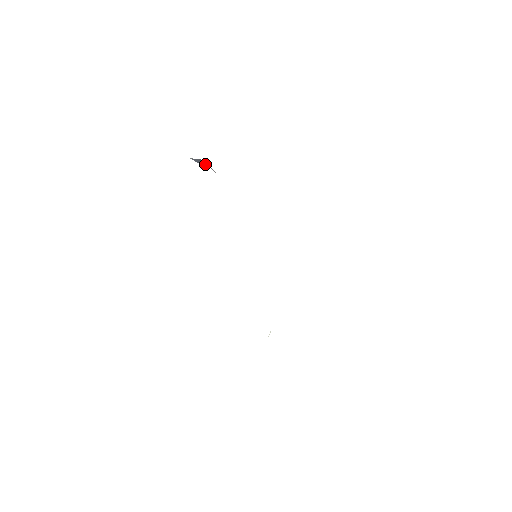
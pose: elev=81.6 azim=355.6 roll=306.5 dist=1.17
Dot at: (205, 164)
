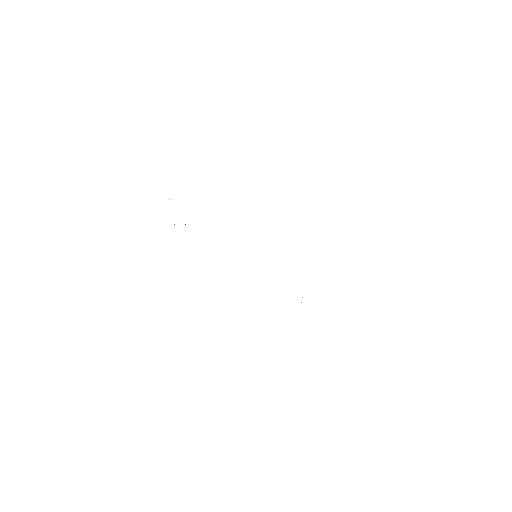
Dot at: occluded
